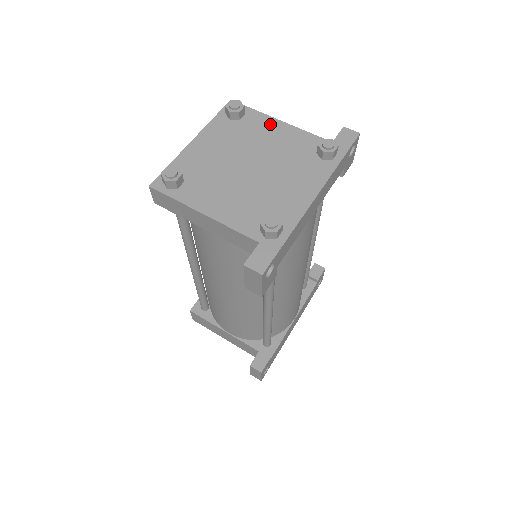
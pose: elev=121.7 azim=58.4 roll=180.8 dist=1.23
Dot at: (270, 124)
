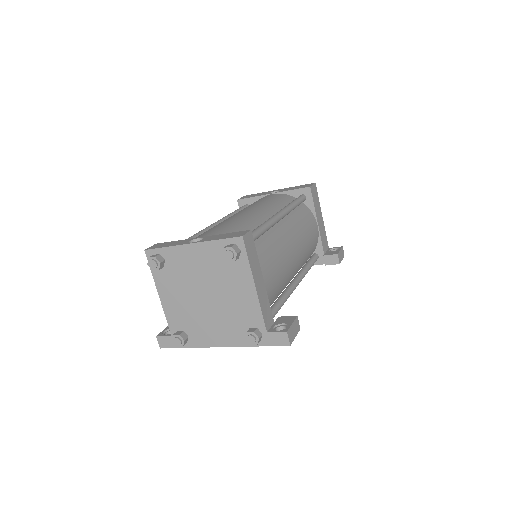
Dot at: (246, 282)
